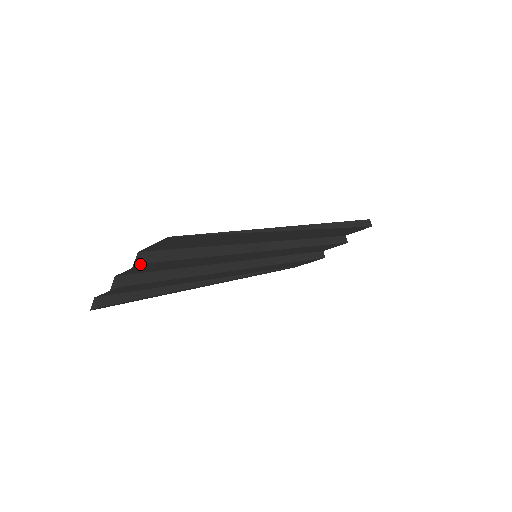
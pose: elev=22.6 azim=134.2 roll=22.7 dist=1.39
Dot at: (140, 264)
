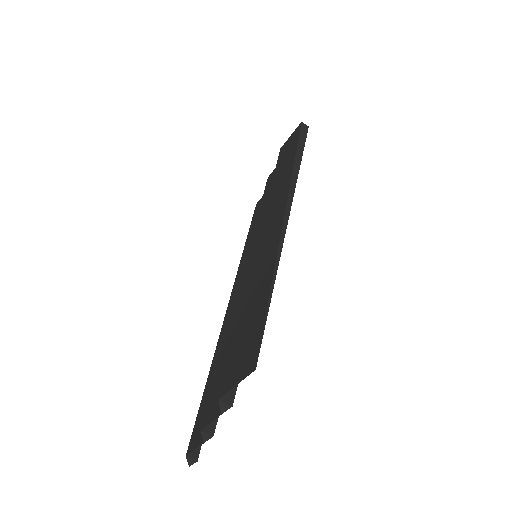
Dot at: (230, 407)
